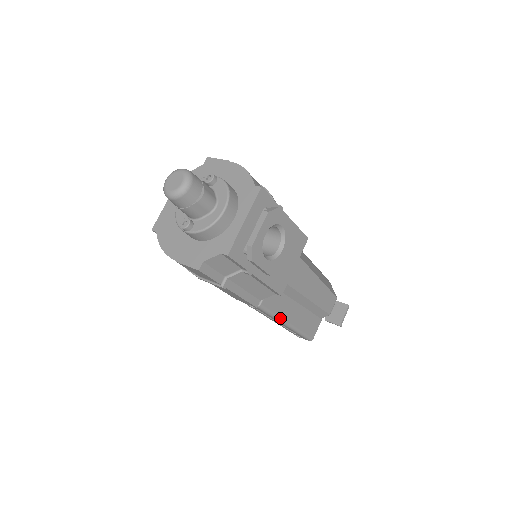
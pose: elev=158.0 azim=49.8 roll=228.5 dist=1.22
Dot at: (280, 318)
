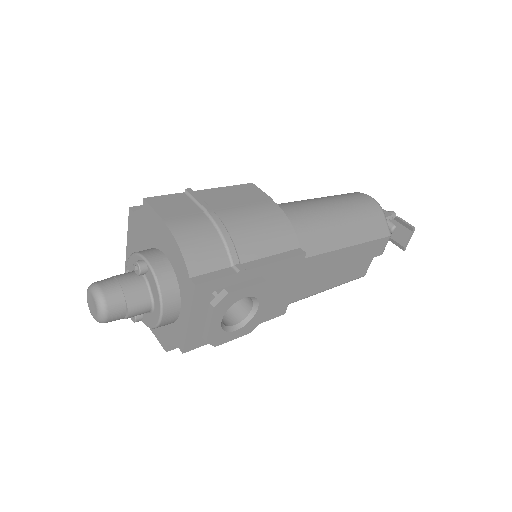
Dot at: (304, 298)
